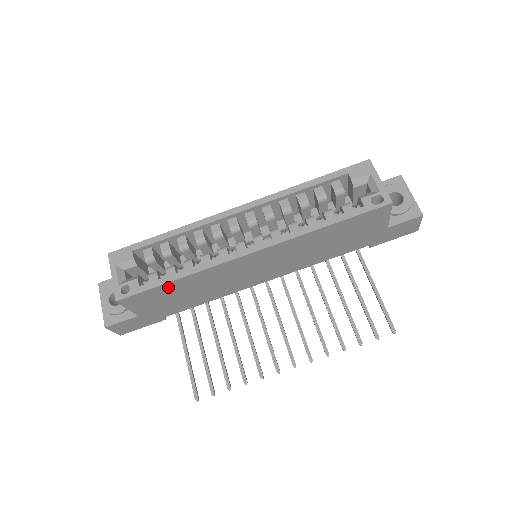
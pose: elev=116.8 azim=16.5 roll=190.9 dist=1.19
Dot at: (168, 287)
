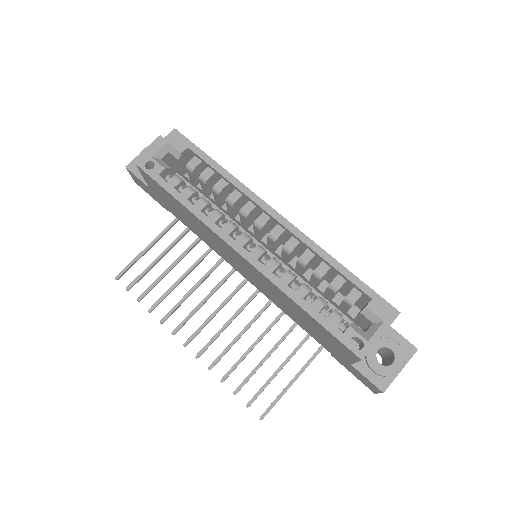
Dot at: (174, 199)
